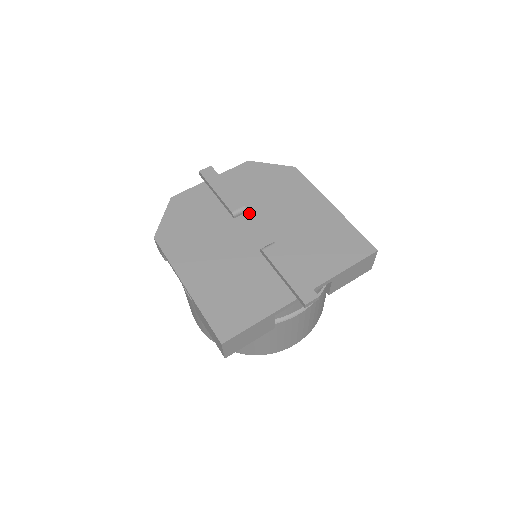
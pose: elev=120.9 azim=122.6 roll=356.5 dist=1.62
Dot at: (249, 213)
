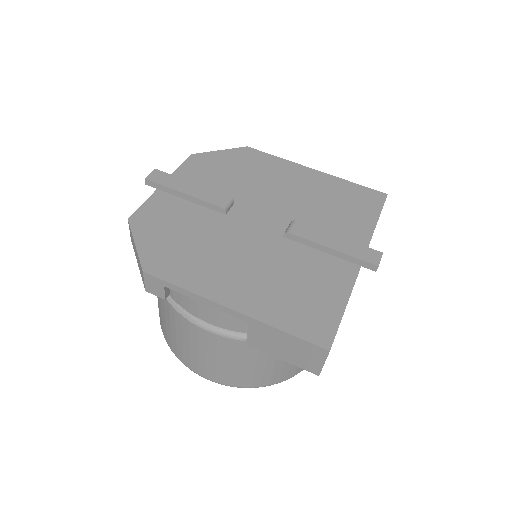
Dot at: (238, 204)
